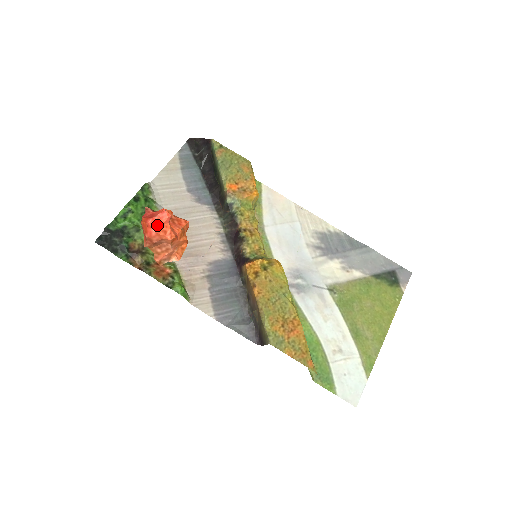
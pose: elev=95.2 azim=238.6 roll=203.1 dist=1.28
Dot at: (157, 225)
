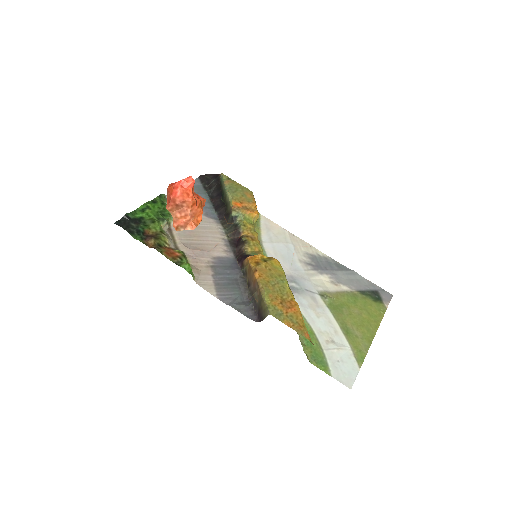
Dot at: (182, 187)
